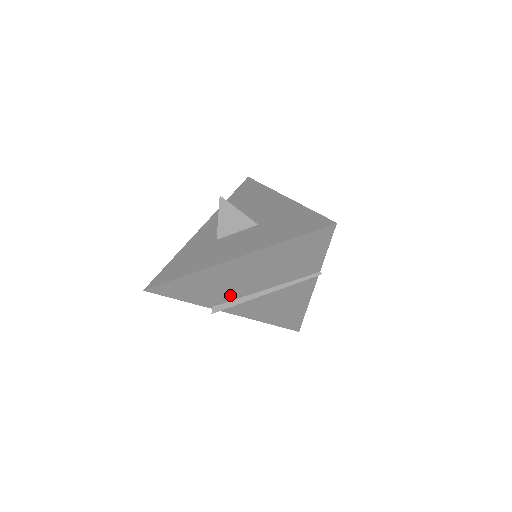
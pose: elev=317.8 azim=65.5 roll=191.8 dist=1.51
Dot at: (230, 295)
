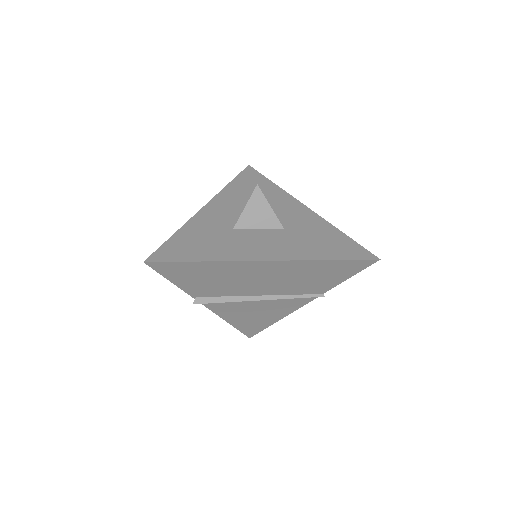
Dot at: (226, 291)
